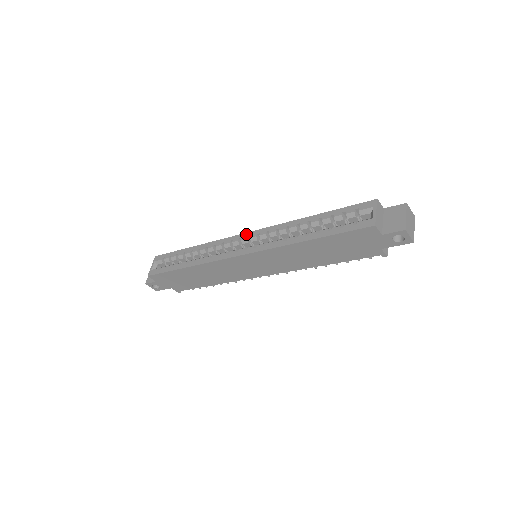
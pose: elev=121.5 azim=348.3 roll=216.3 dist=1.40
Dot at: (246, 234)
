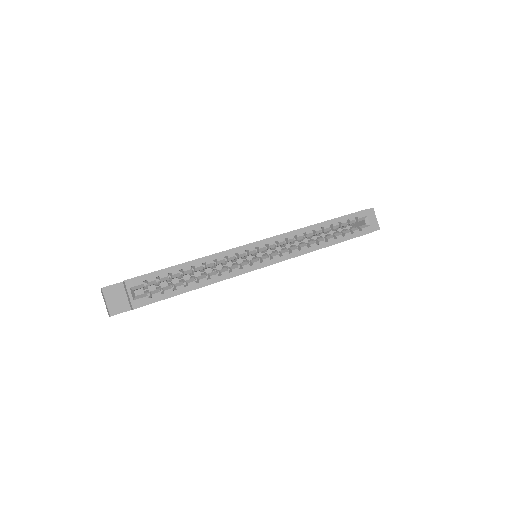
Dot at: (262, 242)
